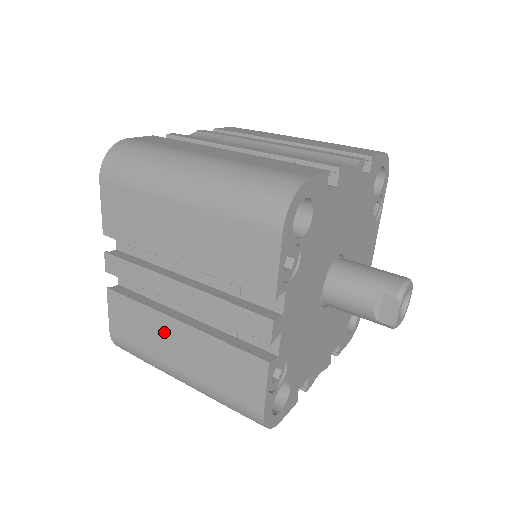
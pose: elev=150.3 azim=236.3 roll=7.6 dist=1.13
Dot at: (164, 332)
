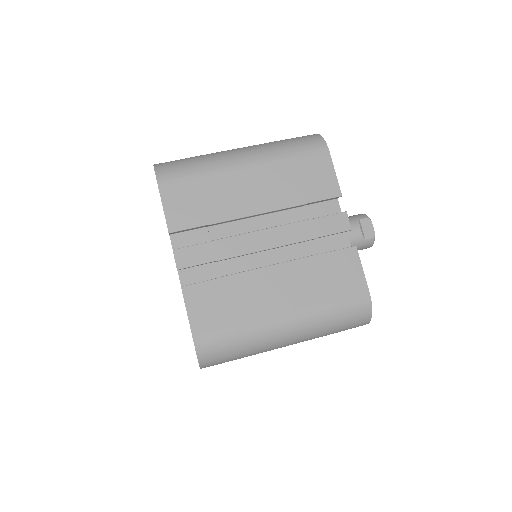
Dot at: (260, 286)
